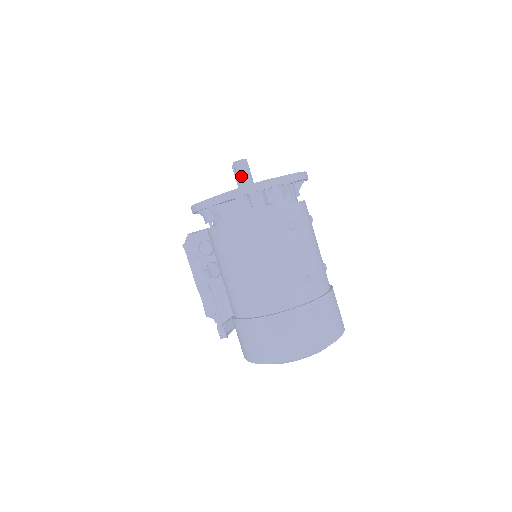
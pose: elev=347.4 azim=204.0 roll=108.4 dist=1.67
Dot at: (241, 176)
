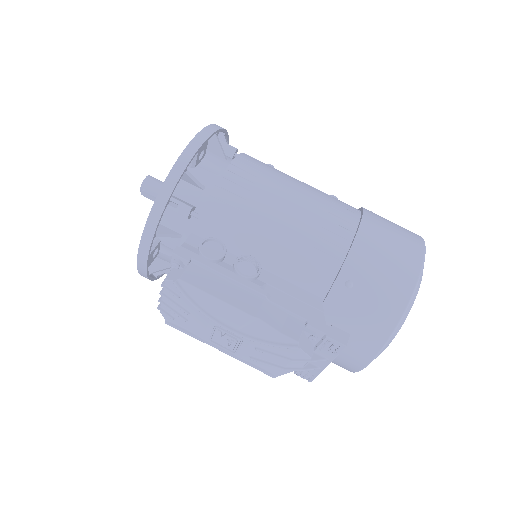
Dot at: occluded
